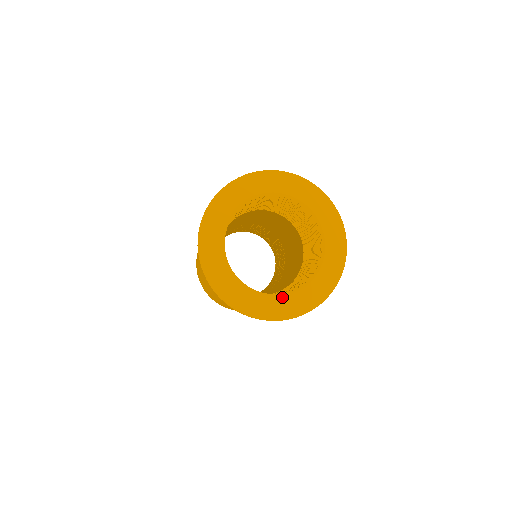
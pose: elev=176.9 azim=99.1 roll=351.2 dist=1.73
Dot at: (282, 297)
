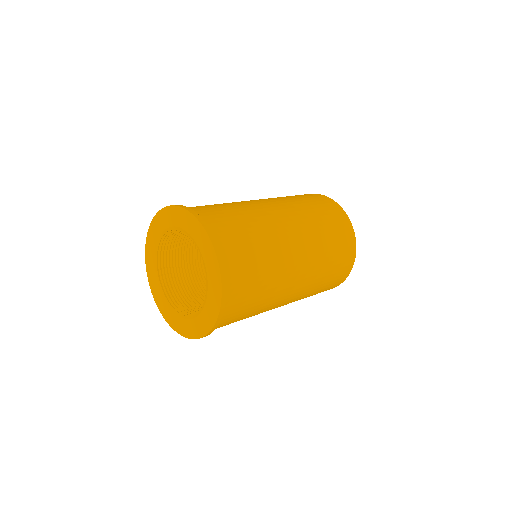
Dot at: (179, 316)
